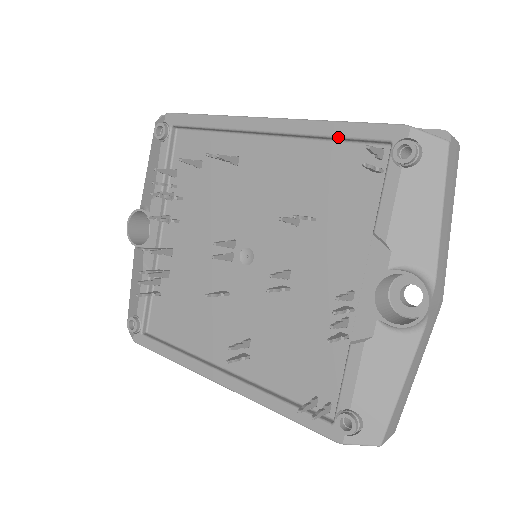
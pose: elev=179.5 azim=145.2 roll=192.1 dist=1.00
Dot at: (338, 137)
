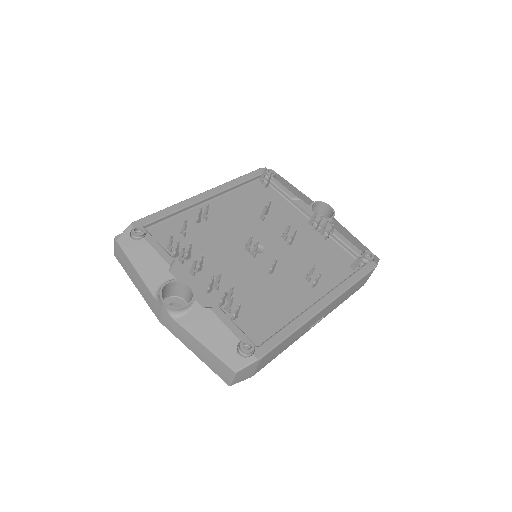
Dot at: (243, 182)
